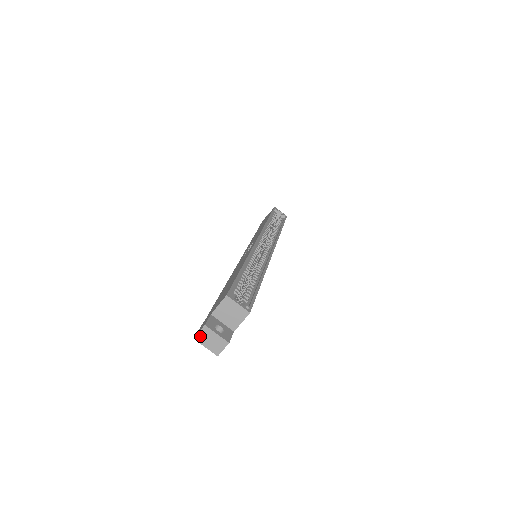
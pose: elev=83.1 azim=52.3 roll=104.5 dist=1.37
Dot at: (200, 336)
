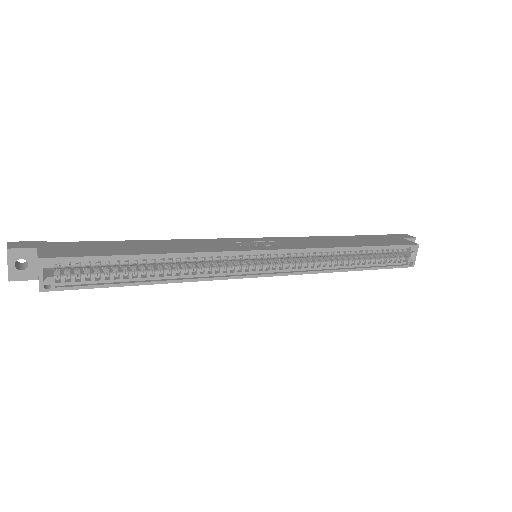
Dot at: occluded
